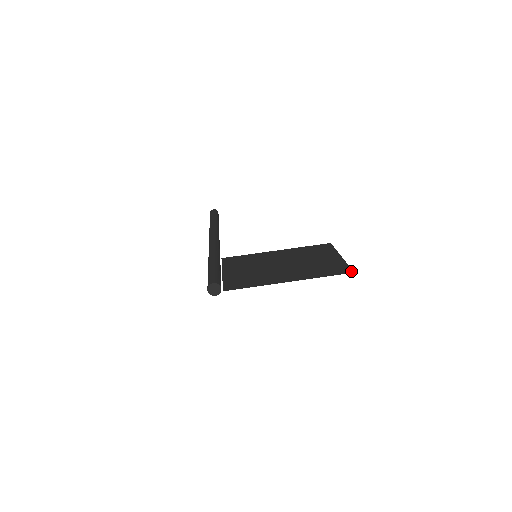
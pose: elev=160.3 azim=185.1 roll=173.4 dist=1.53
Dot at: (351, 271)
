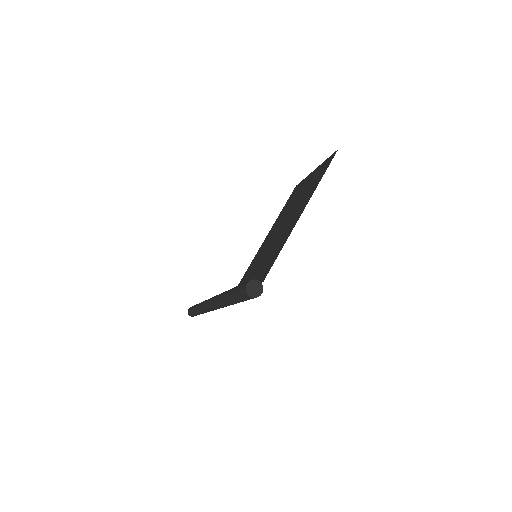
Dot at: (335, 152)
